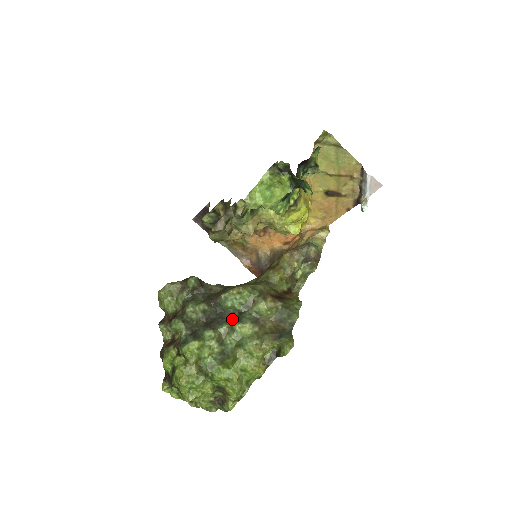
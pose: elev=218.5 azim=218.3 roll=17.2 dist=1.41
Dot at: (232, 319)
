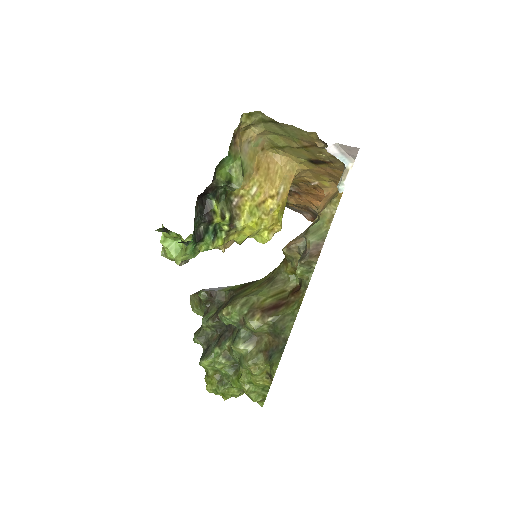
Dot at: (233, 335)
